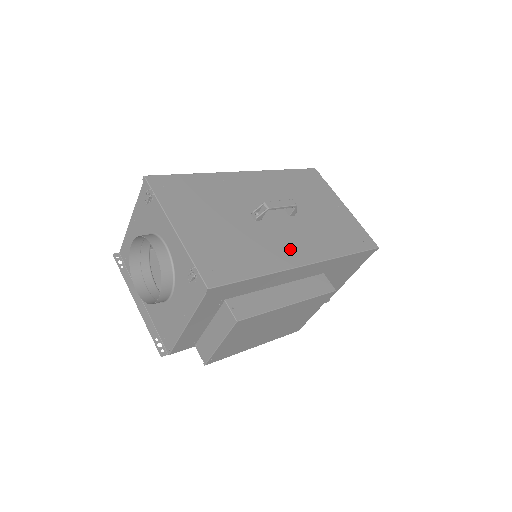
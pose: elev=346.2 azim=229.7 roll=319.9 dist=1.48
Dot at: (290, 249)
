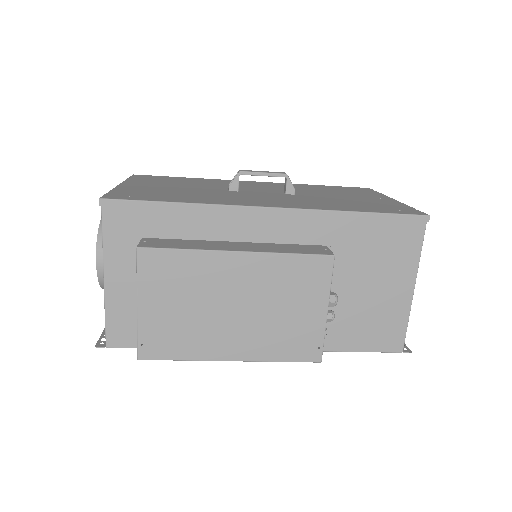
Dot at: (256, 201)
